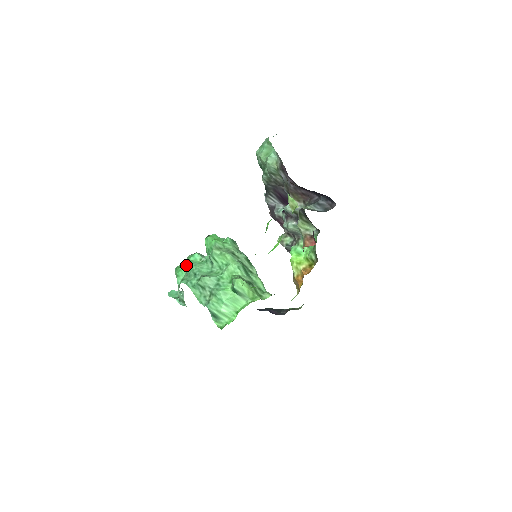
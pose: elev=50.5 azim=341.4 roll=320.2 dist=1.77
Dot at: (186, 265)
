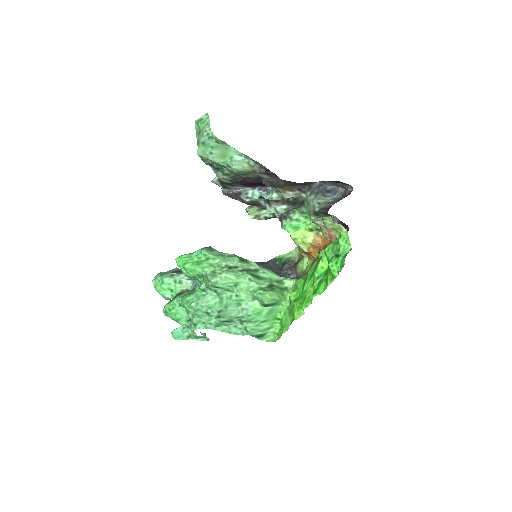
Dot at: (176, 304)
